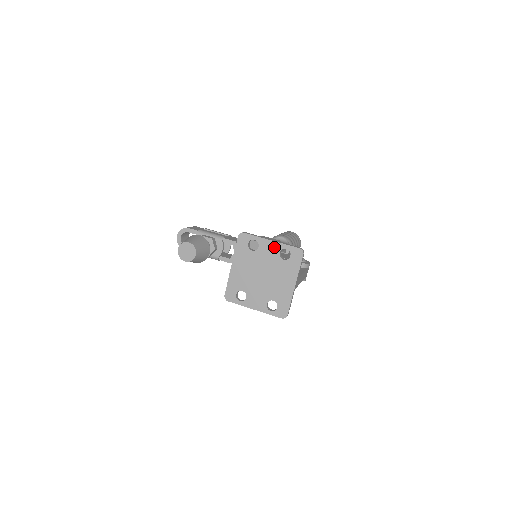
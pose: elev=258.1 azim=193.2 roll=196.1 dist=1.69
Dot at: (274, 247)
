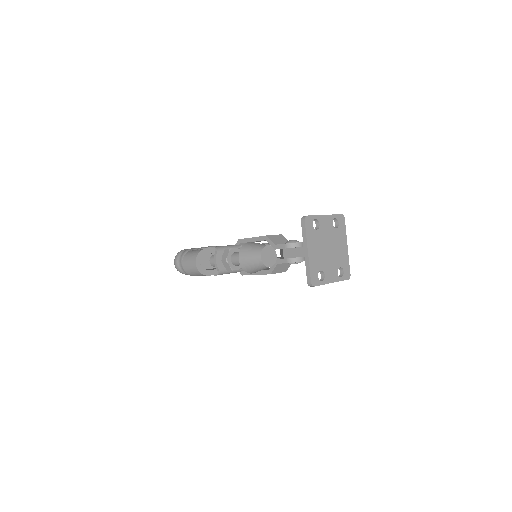
Dot at: (328, 220)
